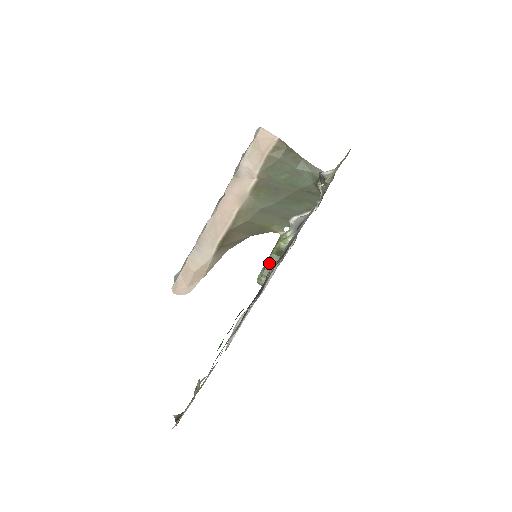
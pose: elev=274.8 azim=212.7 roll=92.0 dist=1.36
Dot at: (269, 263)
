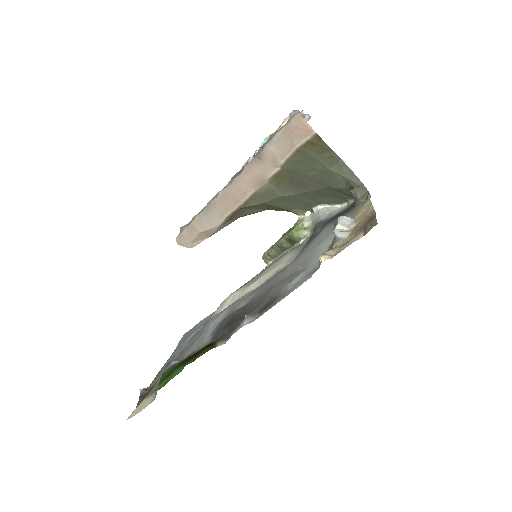
Dot at: (278, 246)
